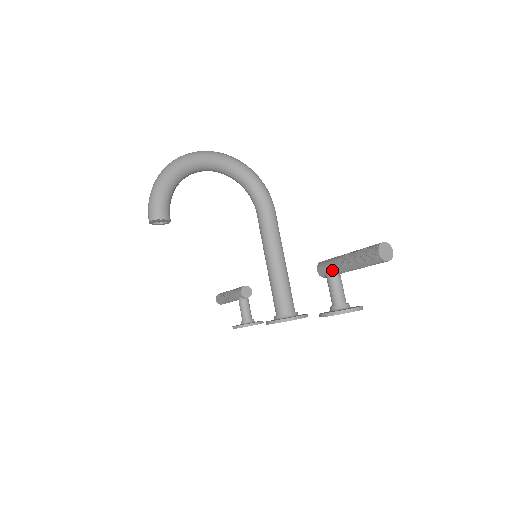
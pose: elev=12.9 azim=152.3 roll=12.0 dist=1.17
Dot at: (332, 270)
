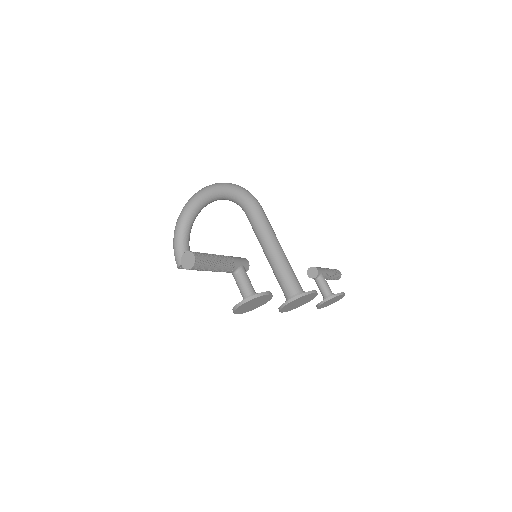
Dot at: occluded
